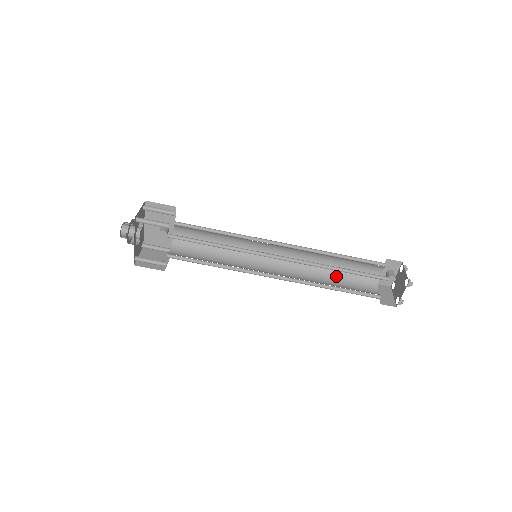
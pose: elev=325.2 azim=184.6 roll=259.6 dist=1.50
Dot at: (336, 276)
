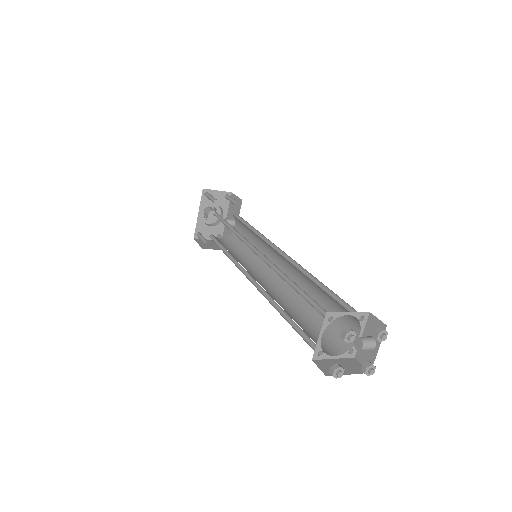
Dot at: (311, 316)
